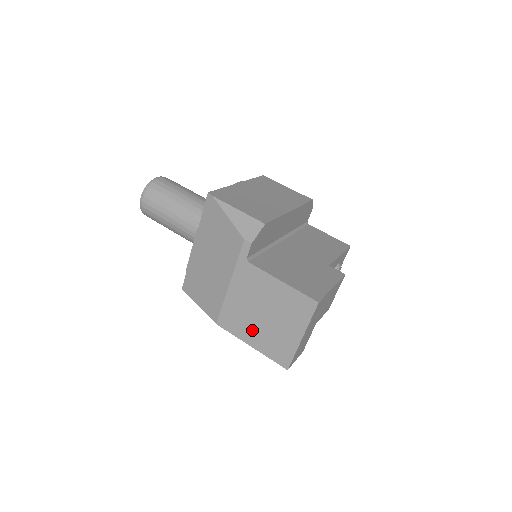
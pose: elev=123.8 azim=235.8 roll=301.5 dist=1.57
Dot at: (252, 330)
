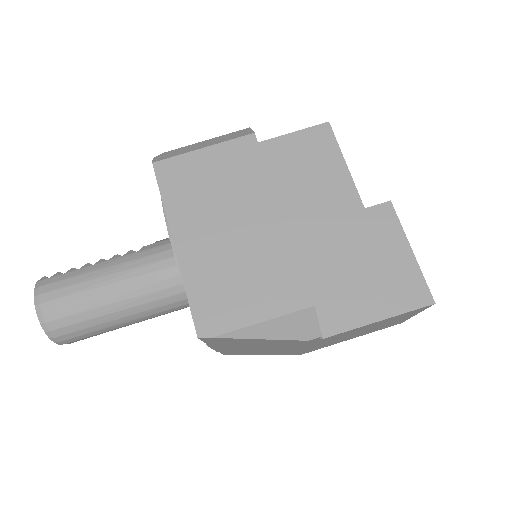
Dot at: (349, 338)
